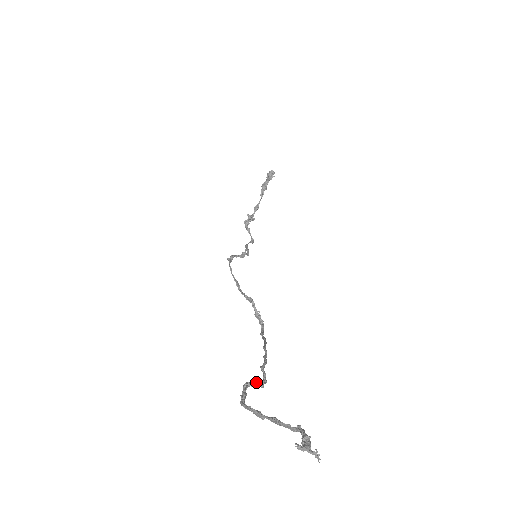
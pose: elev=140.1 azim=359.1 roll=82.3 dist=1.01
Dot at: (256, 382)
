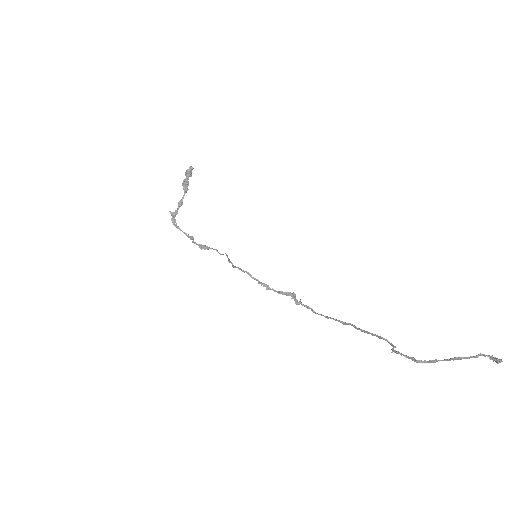
Dot at: (394, 347)
